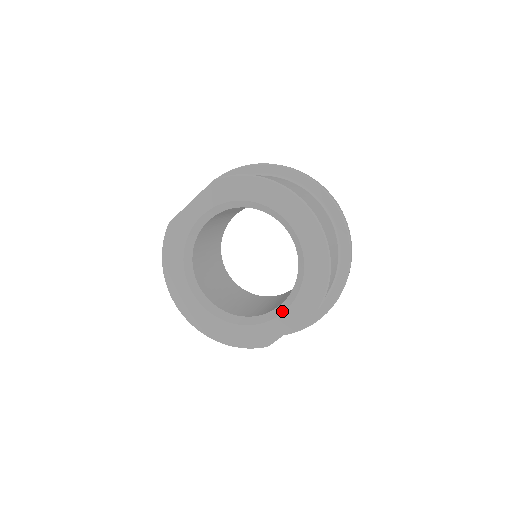
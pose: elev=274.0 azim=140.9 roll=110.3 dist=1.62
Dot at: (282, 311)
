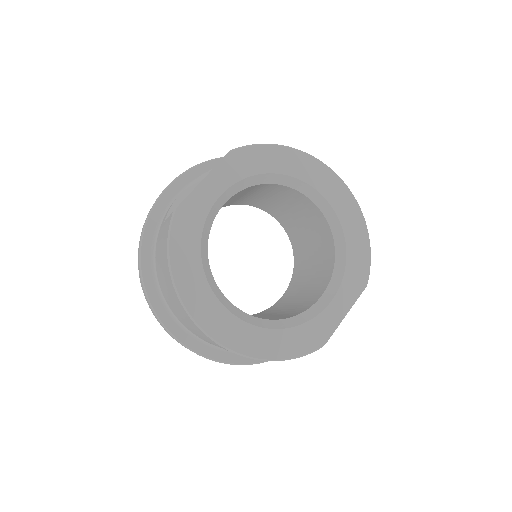
Dot at: (331, 298)
